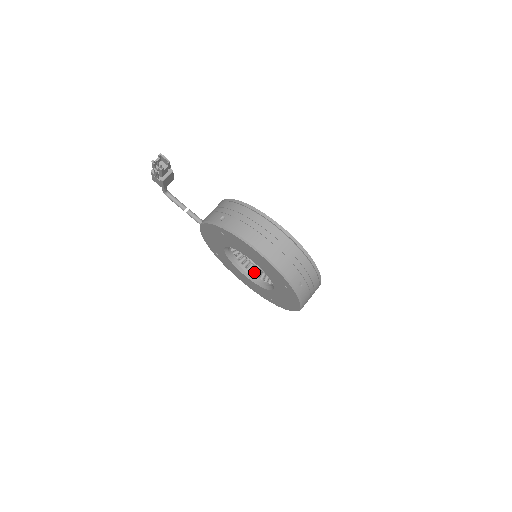
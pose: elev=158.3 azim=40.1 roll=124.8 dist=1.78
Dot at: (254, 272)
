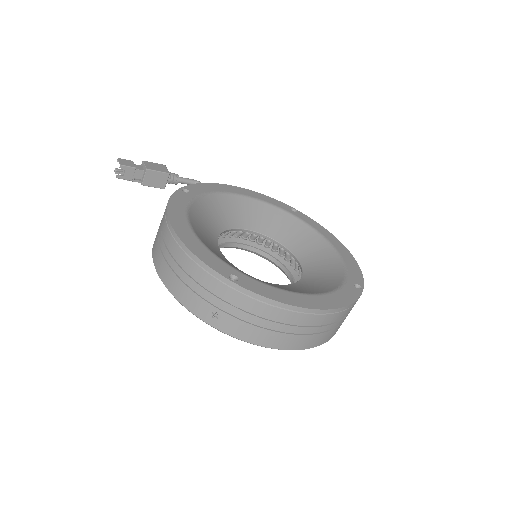
Dot at: occluded
